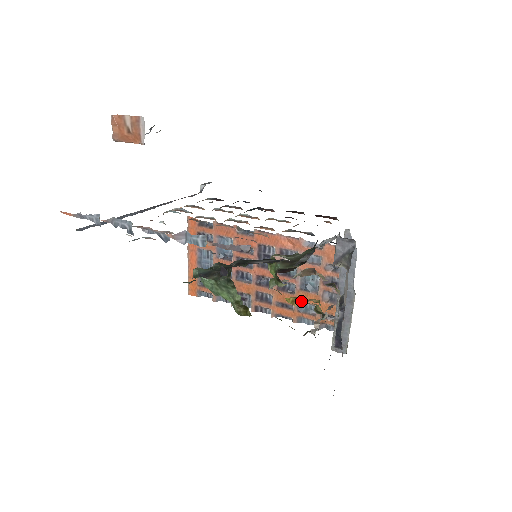
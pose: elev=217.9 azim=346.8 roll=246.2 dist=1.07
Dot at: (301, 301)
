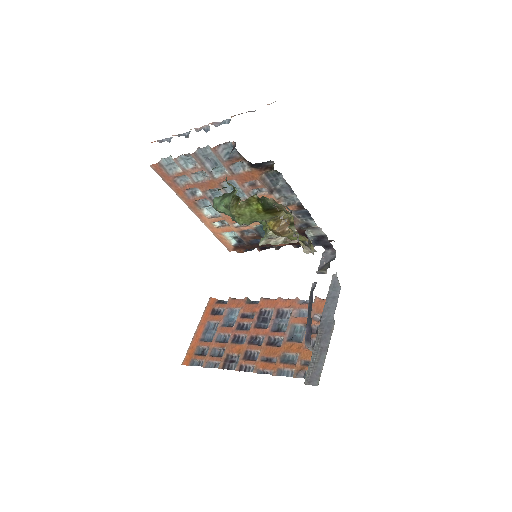
Dot at: (280, 222)
